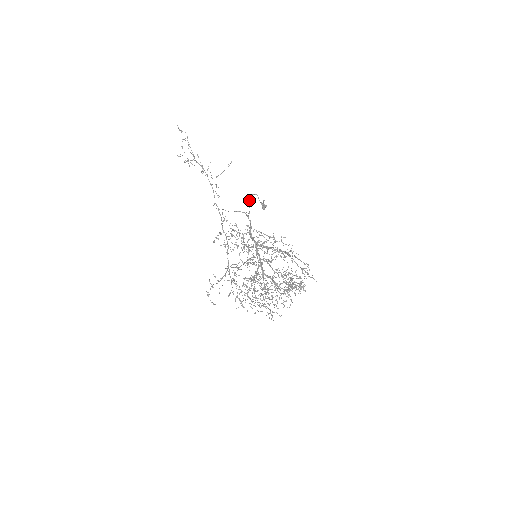
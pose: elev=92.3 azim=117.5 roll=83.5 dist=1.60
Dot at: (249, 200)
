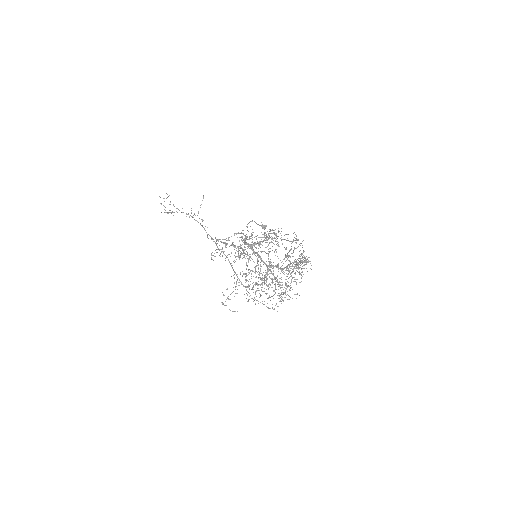
Dot at: (246, 226)
